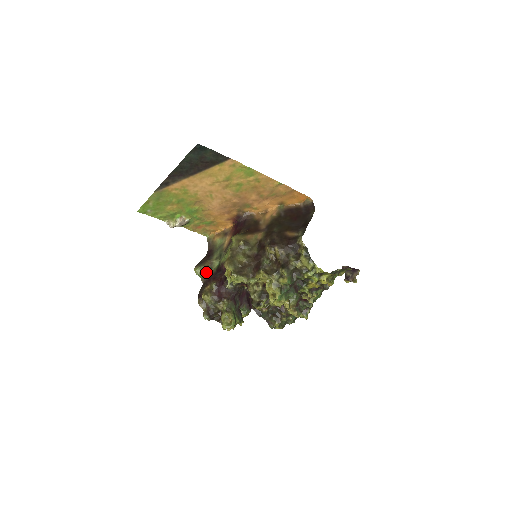
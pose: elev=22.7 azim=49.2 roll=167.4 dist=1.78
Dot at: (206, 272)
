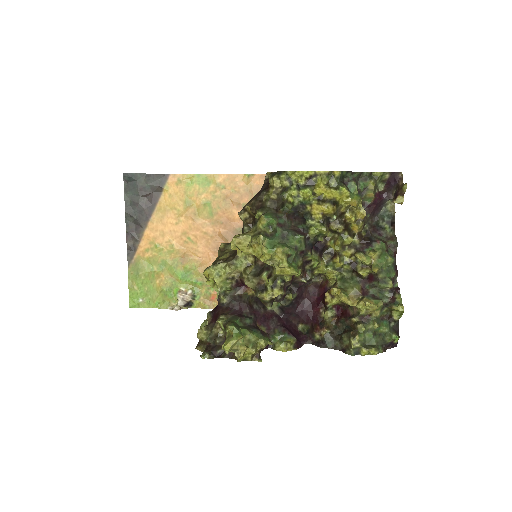
Dot at: occluded
